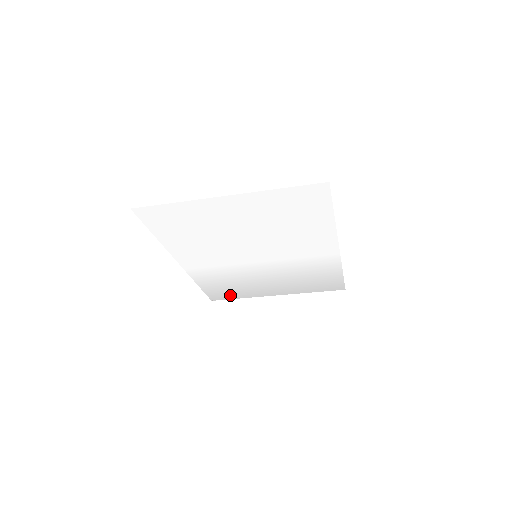
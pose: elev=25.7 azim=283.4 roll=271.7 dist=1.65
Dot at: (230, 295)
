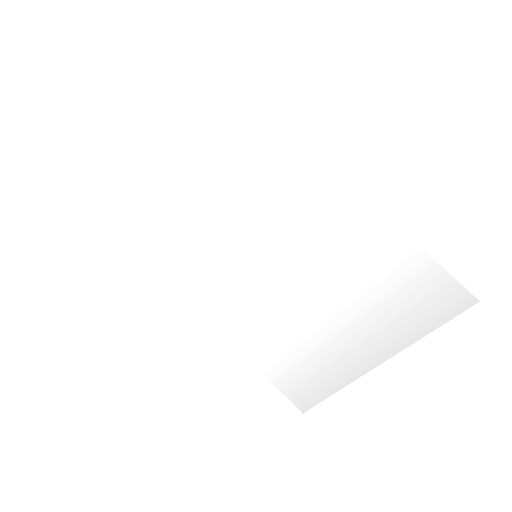
Dot at: (313, 387)
